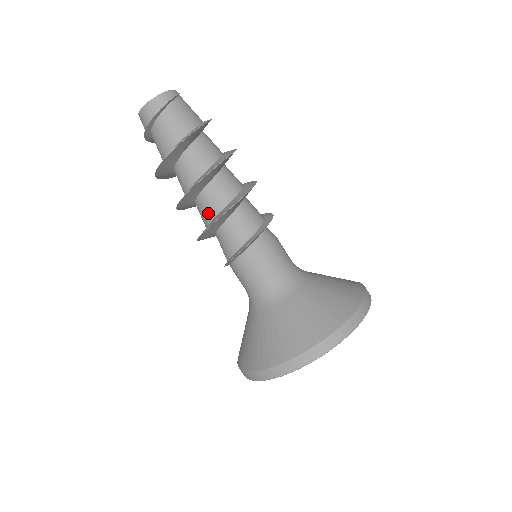
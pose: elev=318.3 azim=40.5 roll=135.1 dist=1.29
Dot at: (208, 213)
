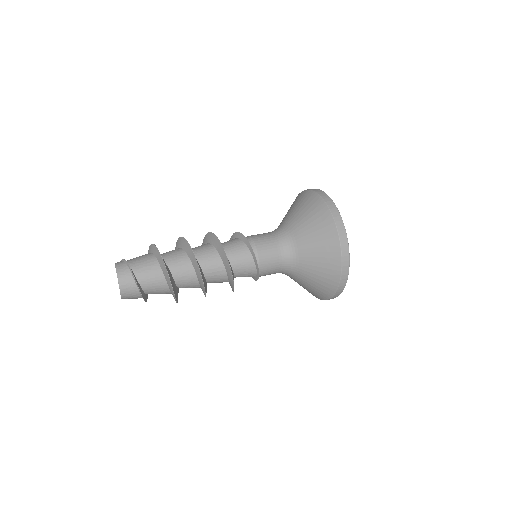
Dot at: (213, 257)
